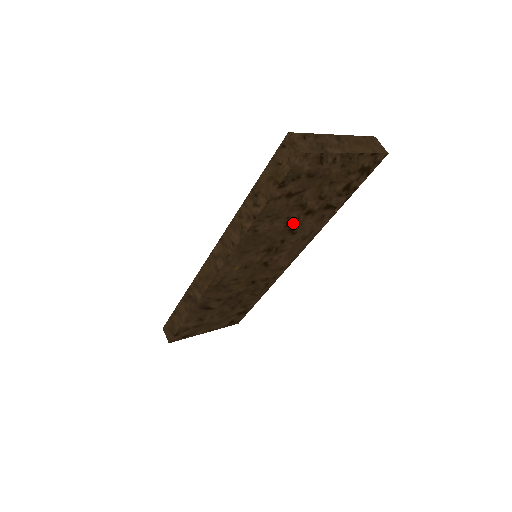
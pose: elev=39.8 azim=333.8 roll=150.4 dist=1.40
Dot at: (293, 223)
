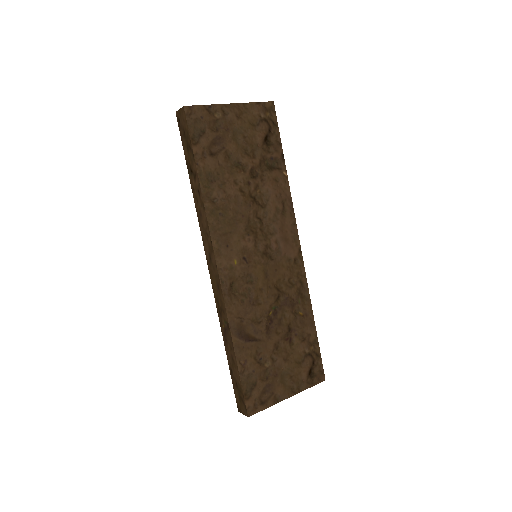
Dot at: (249, 192)
